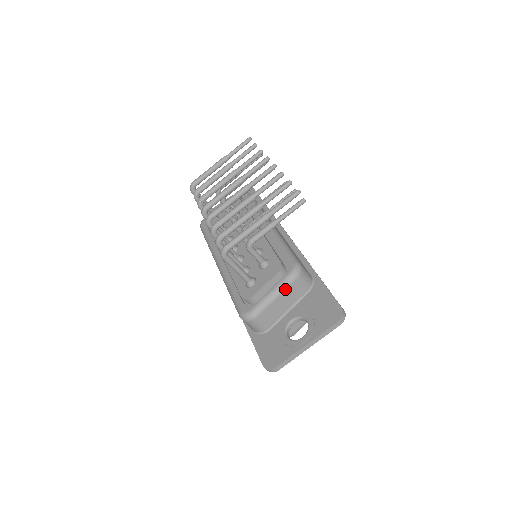
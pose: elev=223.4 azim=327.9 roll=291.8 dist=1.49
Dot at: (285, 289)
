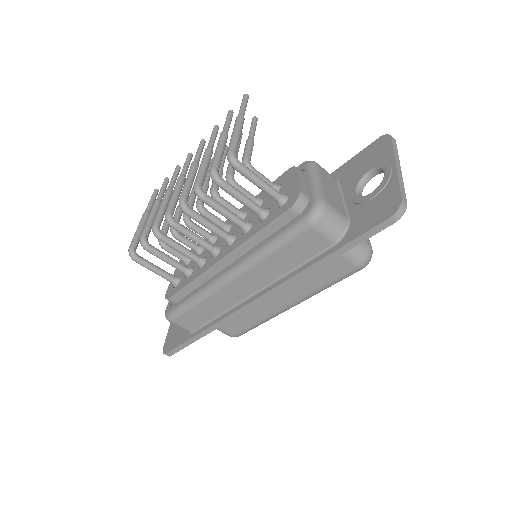
Dot at: (319, 174)
